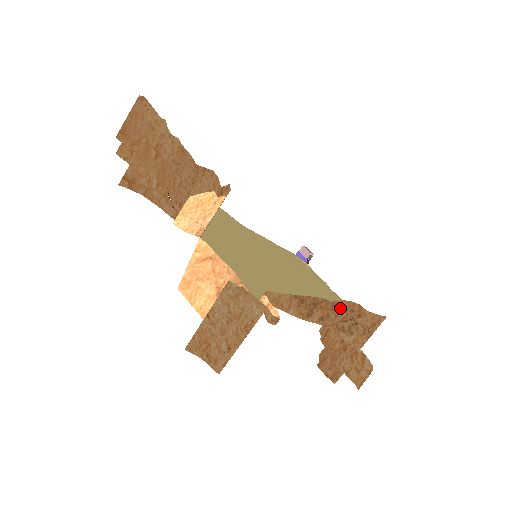
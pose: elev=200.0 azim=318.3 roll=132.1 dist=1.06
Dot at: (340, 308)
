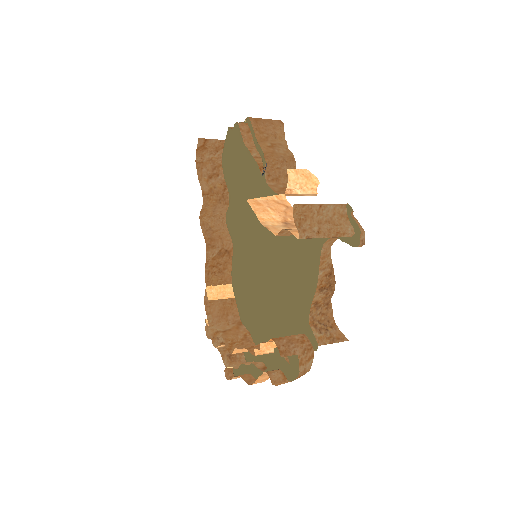
Dot at: (326, 311)
